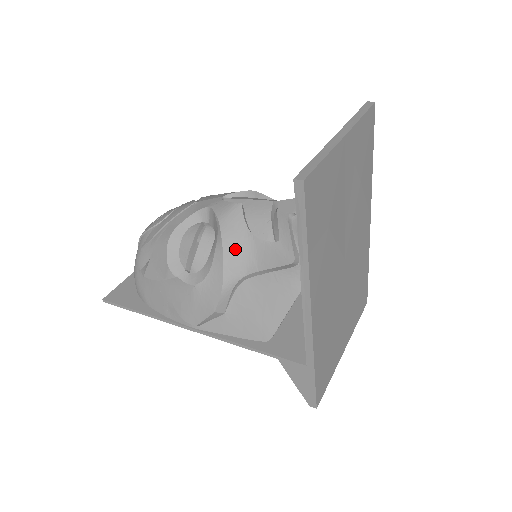
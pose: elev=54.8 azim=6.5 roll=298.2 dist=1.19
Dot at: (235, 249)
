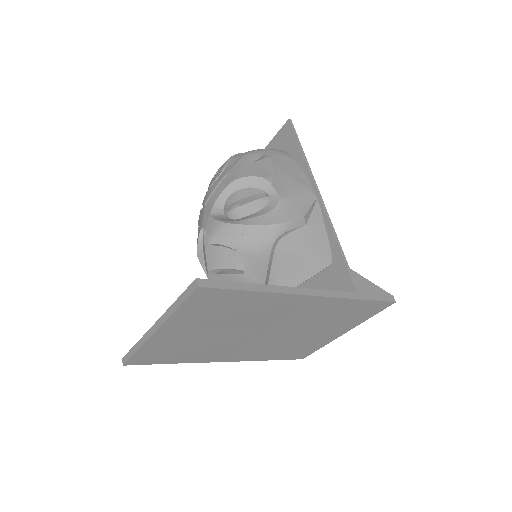
Dot at: occluded
